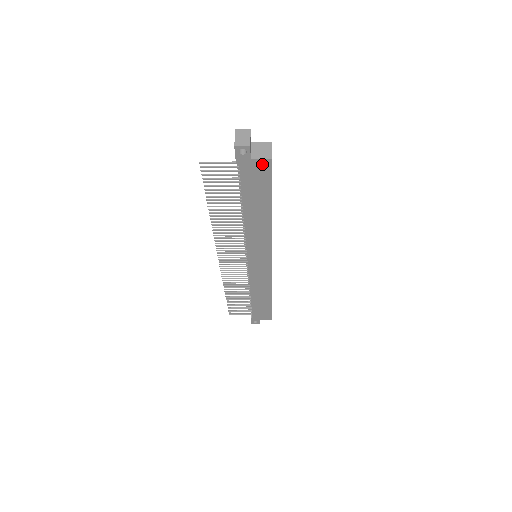
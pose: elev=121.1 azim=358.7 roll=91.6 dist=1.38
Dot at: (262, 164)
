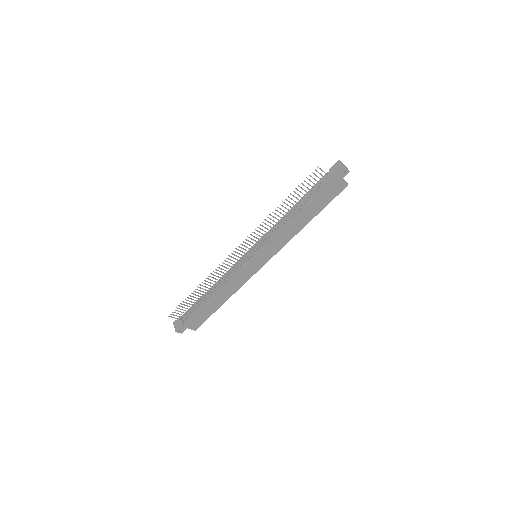
Dot at: (342, 185)
